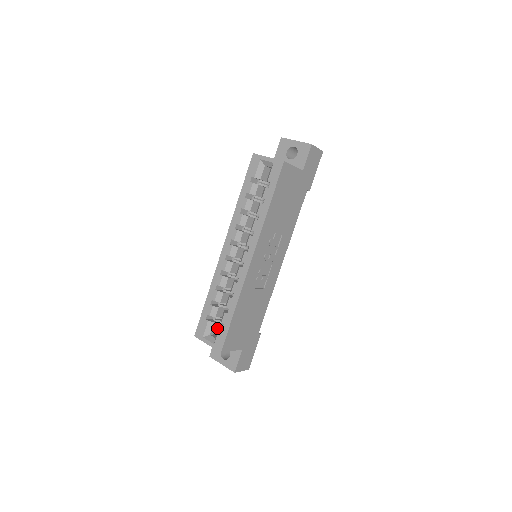
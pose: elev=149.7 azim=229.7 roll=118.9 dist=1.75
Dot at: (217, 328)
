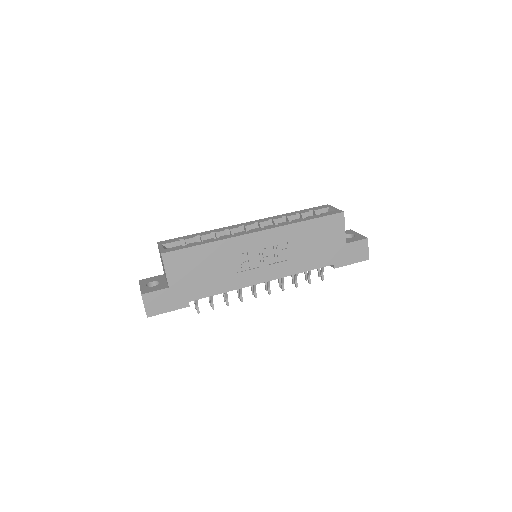
Dot at: occluded
